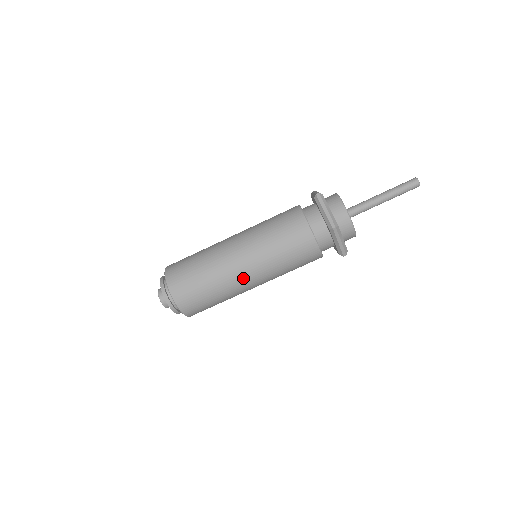
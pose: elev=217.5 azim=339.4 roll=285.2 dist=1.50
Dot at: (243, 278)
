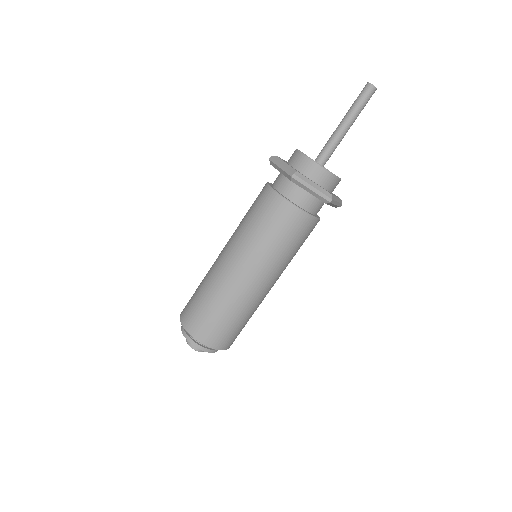
Dot at: (266, 291)
